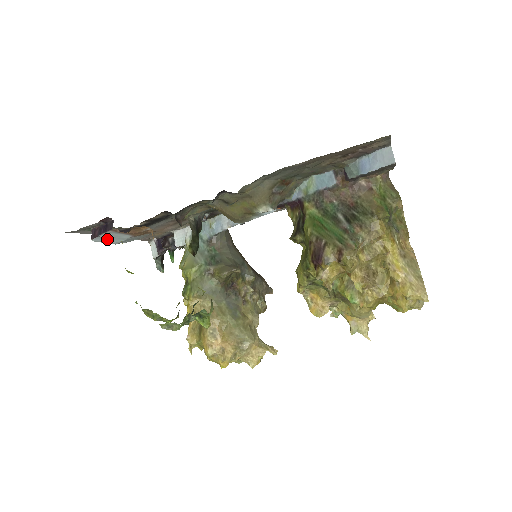
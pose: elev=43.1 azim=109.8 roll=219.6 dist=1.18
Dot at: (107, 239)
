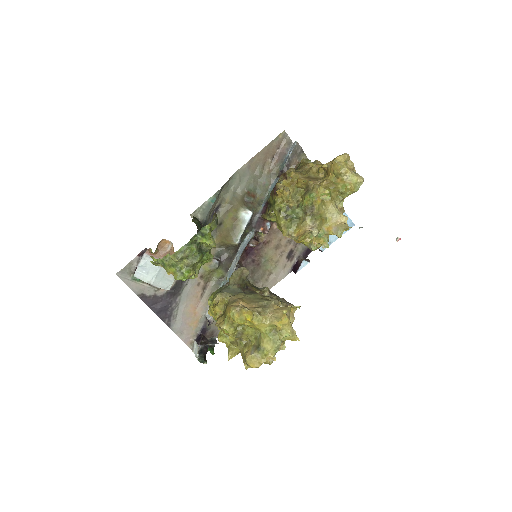
Dot at: (145, 273)
